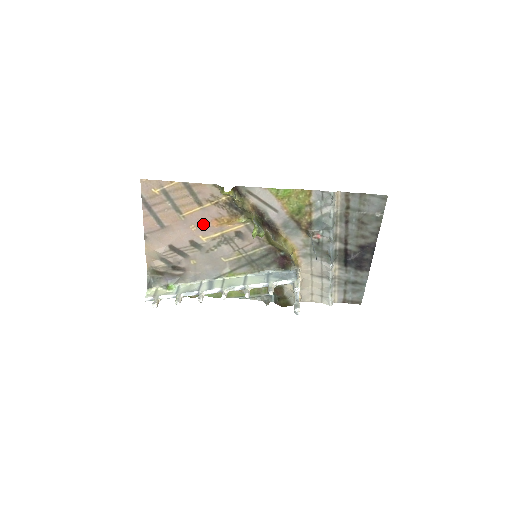
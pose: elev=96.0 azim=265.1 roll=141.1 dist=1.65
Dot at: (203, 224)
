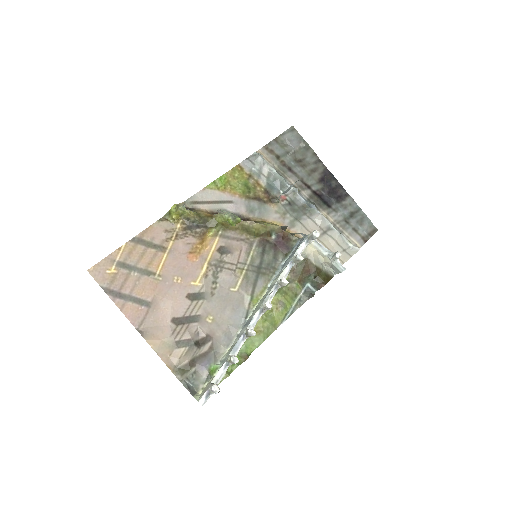
Dot at: (183, 268)
